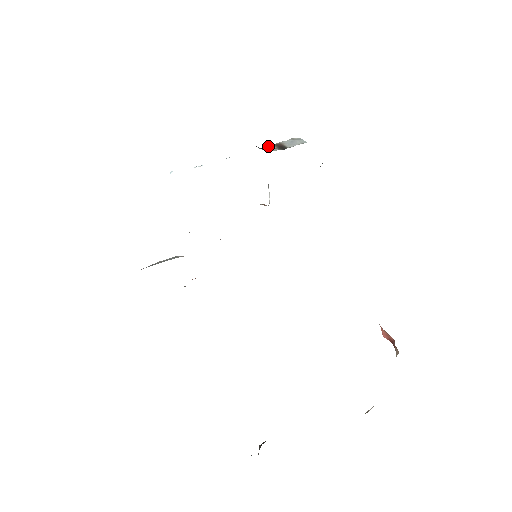
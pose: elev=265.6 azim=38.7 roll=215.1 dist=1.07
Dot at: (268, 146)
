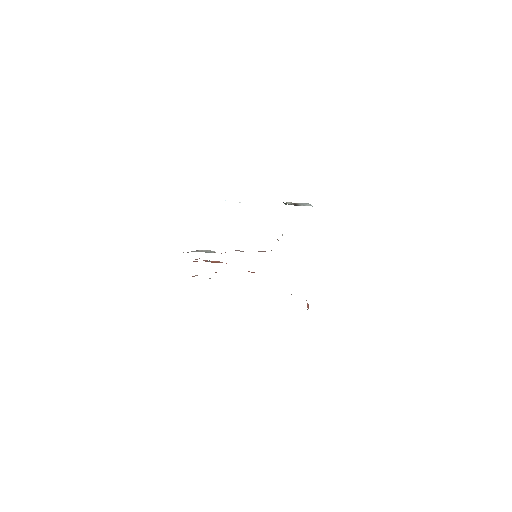
Dot at: (288, 202)
